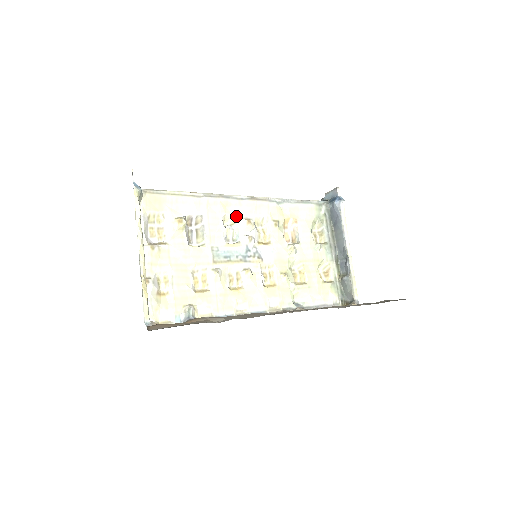
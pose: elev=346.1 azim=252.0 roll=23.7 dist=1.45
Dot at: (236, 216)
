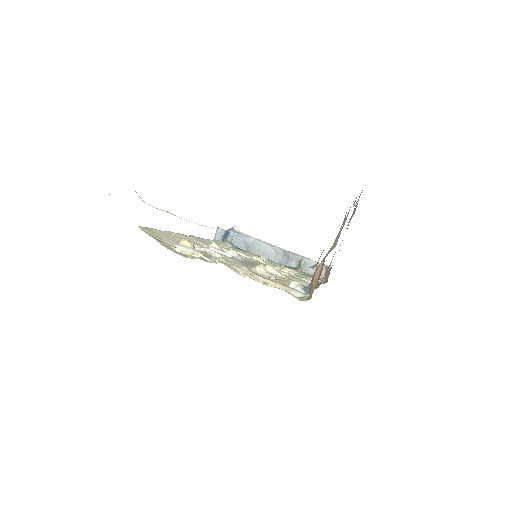
Dot at: (203, 245)
